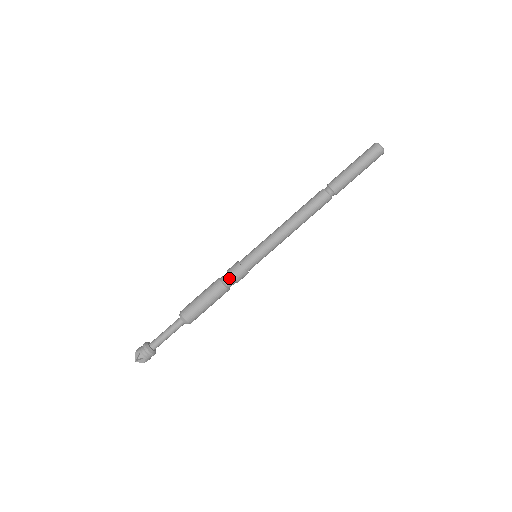
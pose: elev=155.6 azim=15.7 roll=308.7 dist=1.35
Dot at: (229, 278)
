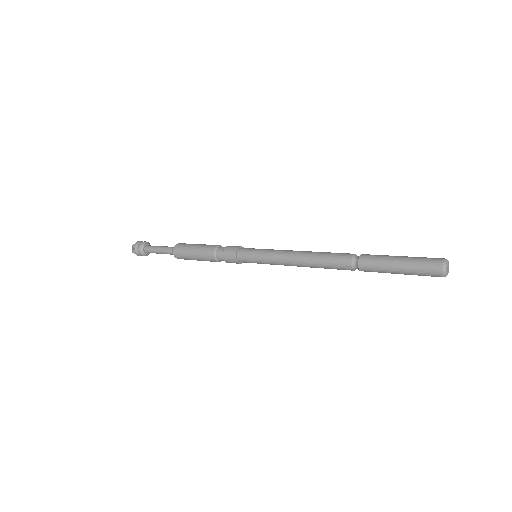
Dot at: (222, 257)
